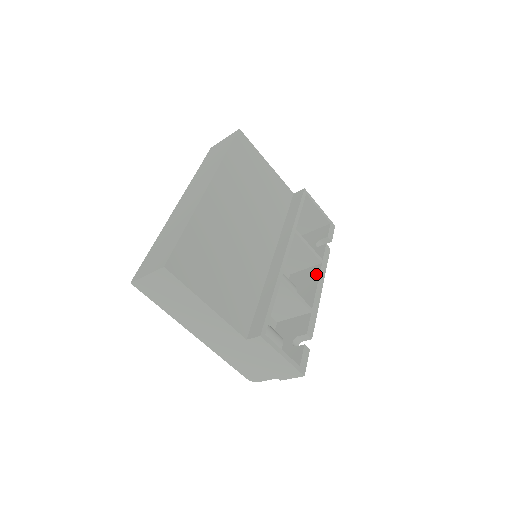
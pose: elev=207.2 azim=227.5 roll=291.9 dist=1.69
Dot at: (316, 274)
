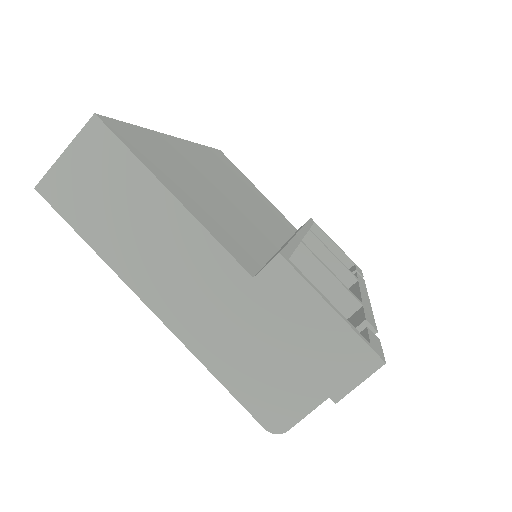
Dot at: (353, 289)
